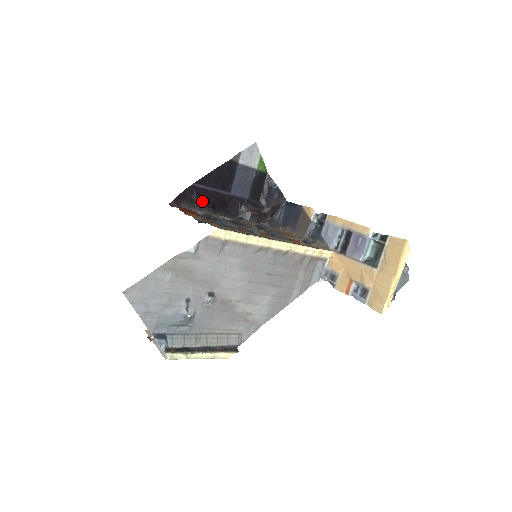
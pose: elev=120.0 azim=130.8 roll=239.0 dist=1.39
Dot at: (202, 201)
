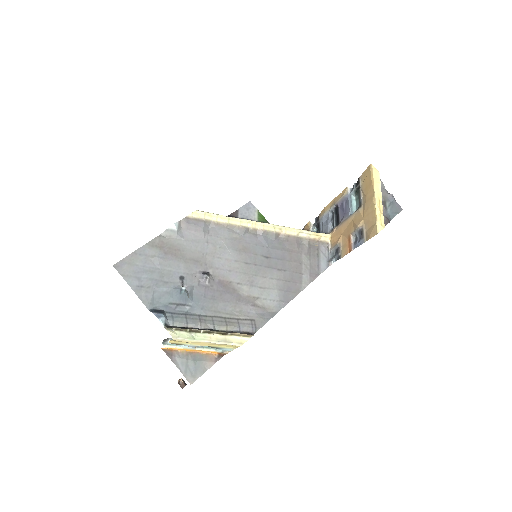
Dot at: occluded
